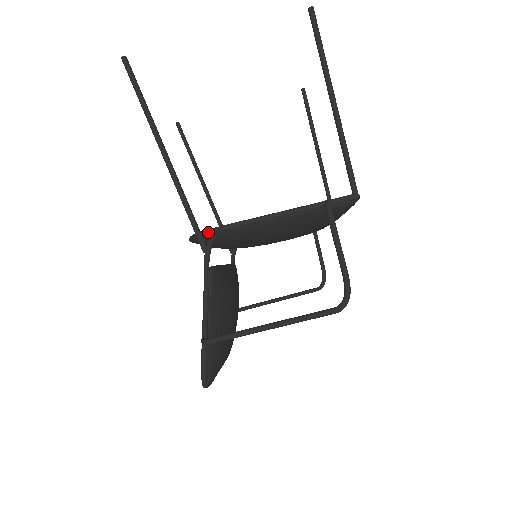
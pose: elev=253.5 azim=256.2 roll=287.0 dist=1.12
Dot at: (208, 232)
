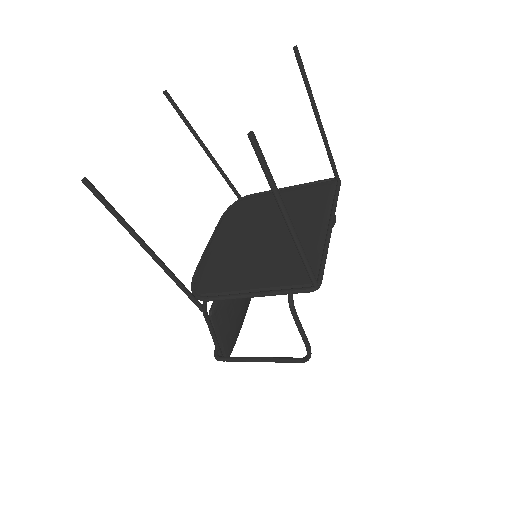
Dot at: occluded
